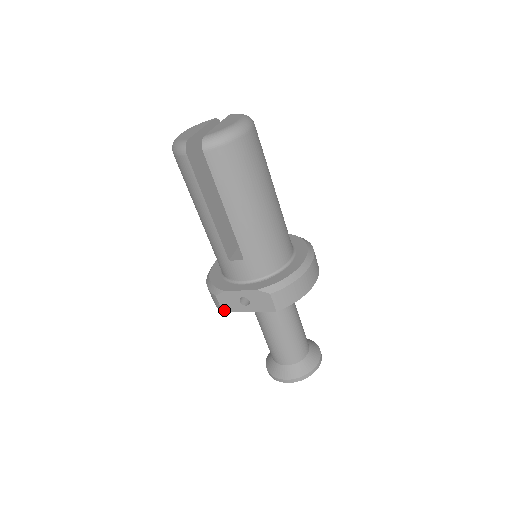
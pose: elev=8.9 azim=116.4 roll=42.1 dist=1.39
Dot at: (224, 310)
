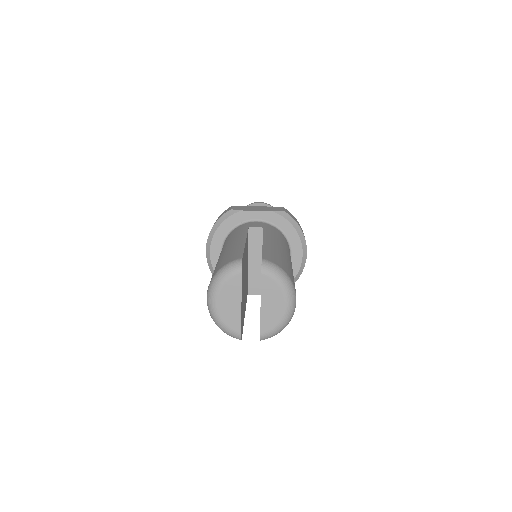
Dot at: occluded
